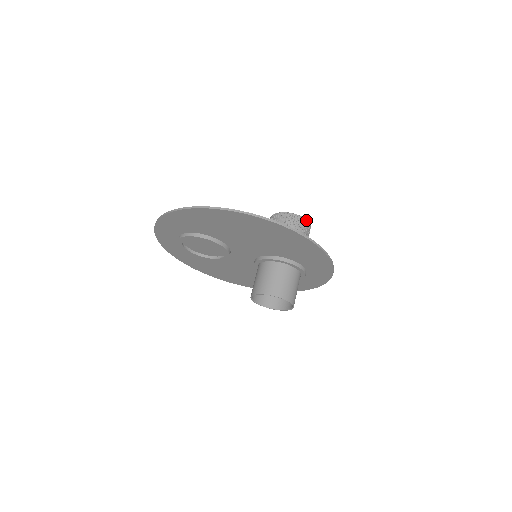
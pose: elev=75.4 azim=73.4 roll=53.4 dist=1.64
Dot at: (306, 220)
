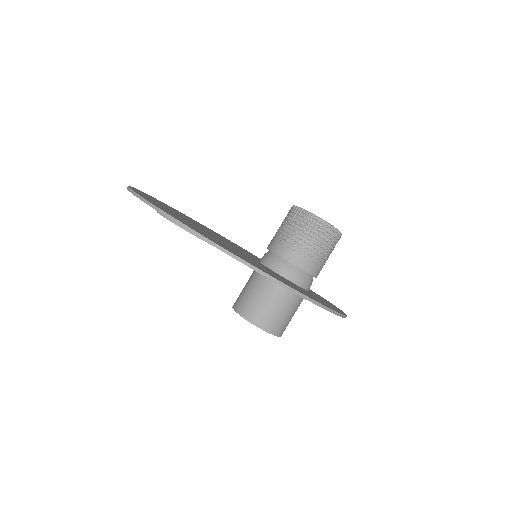
Dot at: (338, 231)
